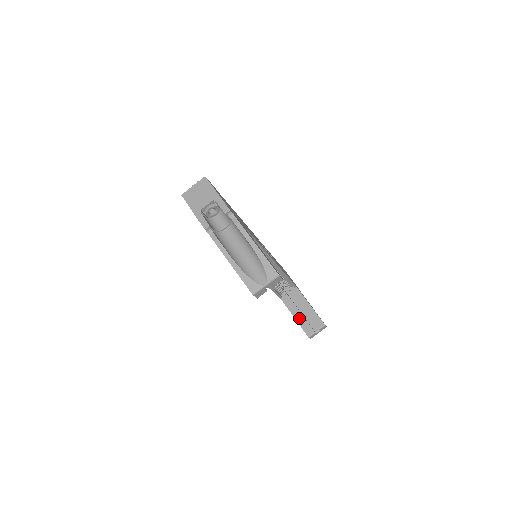
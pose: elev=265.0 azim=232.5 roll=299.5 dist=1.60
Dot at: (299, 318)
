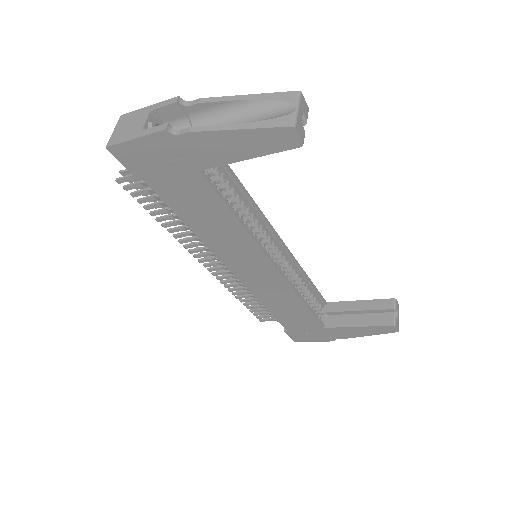
Dot at: (364, 321)
